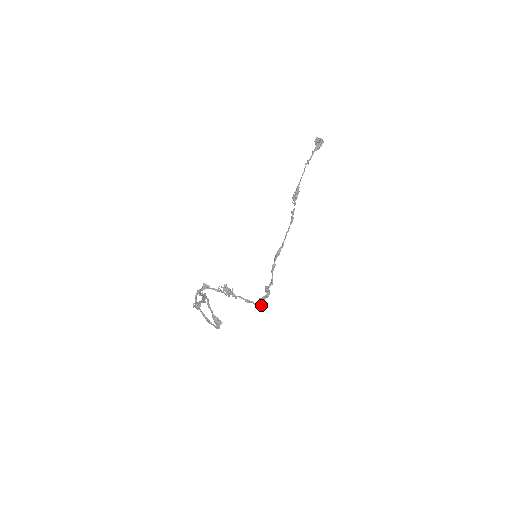
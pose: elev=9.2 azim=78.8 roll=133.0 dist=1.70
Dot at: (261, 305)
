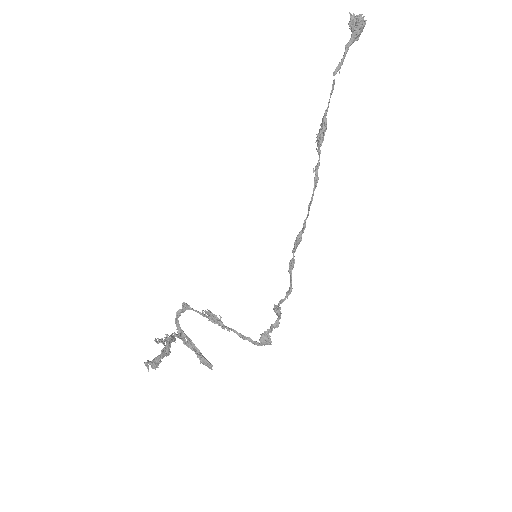
Dot at: (264, 345)
